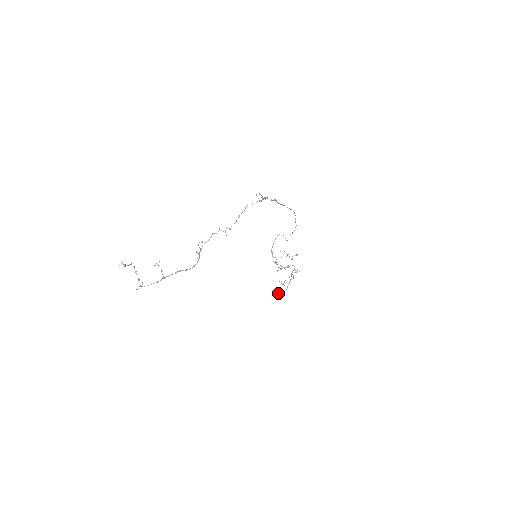
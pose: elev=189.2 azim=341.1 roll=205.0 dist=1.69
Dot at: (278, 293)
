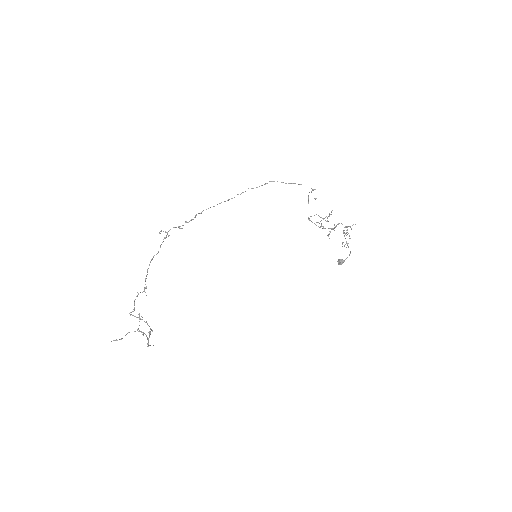
Dot at: (338, 262)
